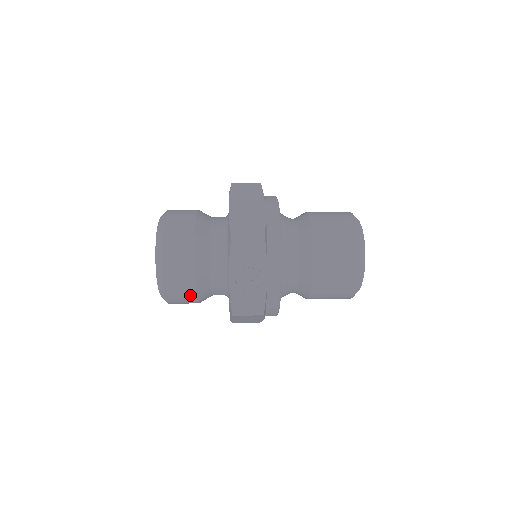
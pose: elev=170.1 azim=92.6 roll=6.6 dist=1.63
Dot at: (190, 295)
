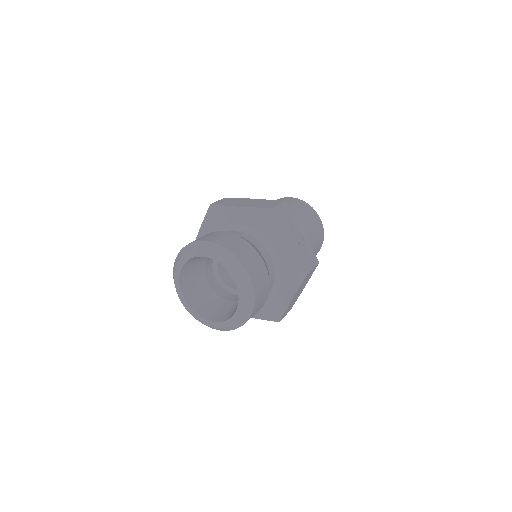
Dot at: (266, 288)
